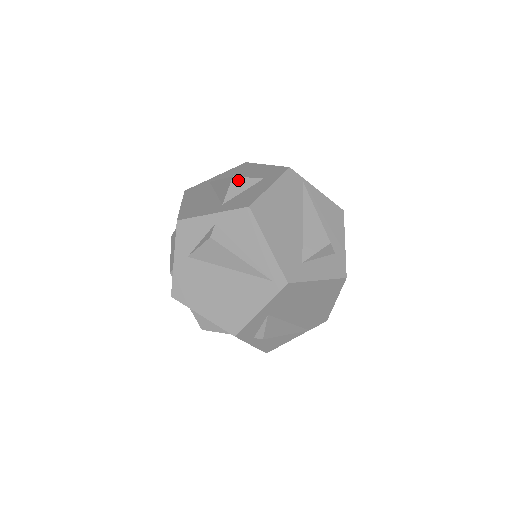
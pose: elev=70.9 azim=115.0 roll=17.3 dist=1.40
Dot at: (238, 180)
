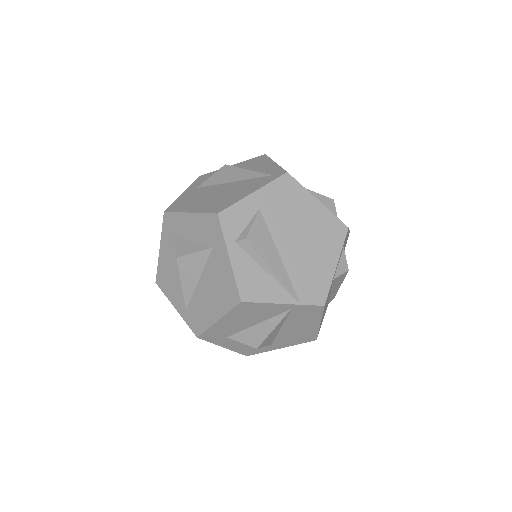
Dot at: occluded
